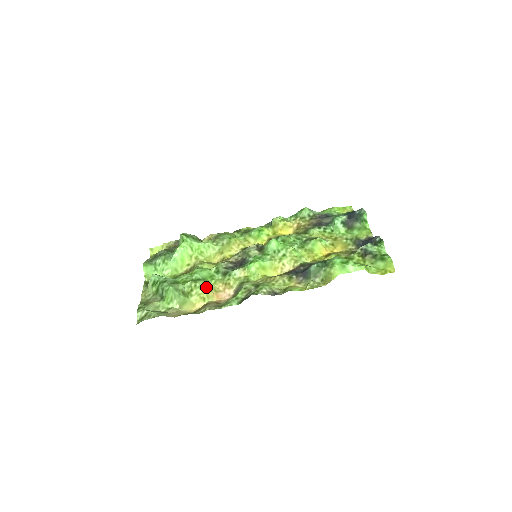
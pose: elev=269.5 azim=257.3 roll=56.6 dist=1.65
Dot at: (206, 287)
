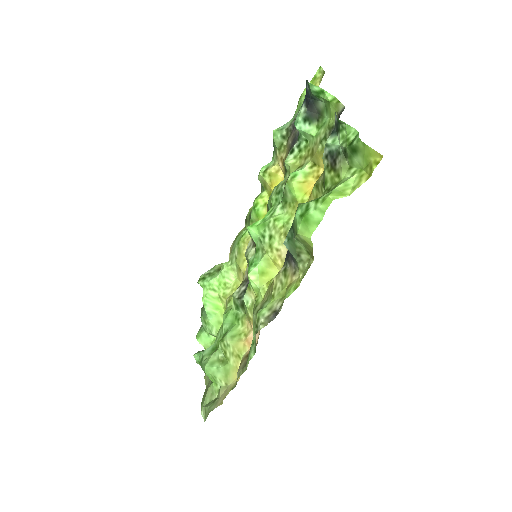
Dot at: (233, 339)
